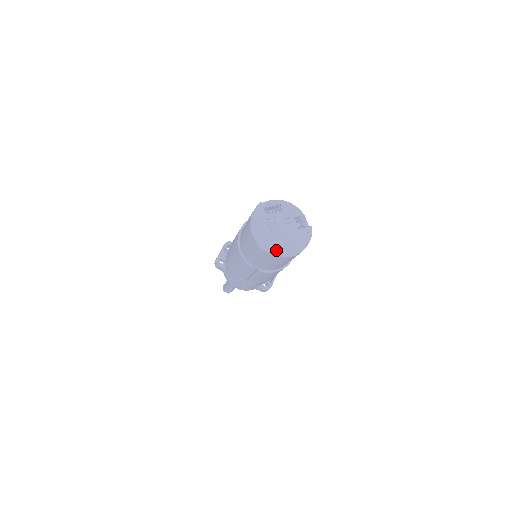
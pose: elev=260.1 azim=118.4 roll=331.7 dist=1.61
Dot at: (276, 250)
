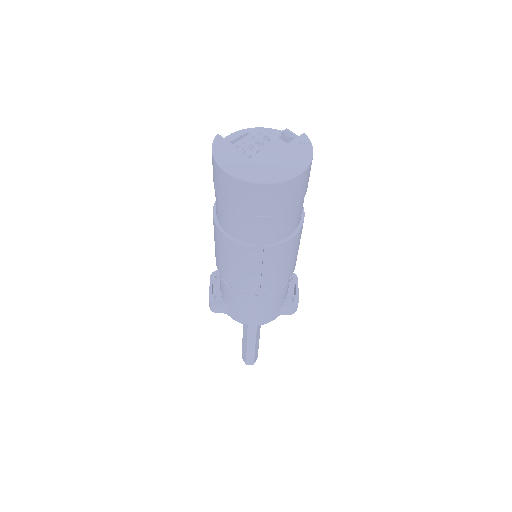
Dot at: (271, 176)
